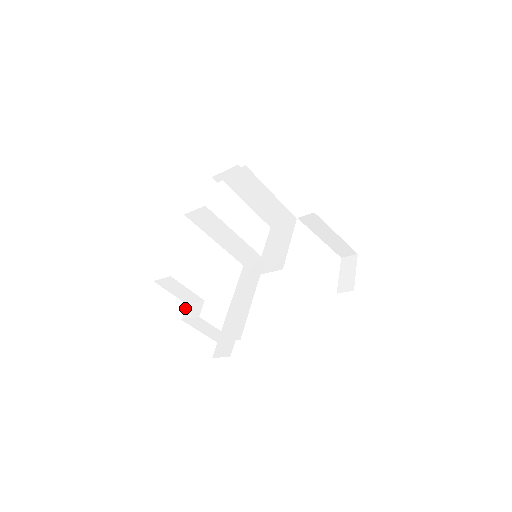
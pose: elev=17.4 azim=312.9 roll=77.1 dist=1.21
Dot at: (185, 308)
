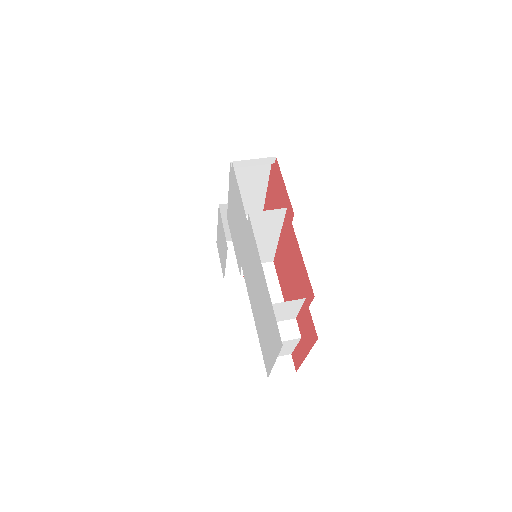
Dot at: (267, 329)
